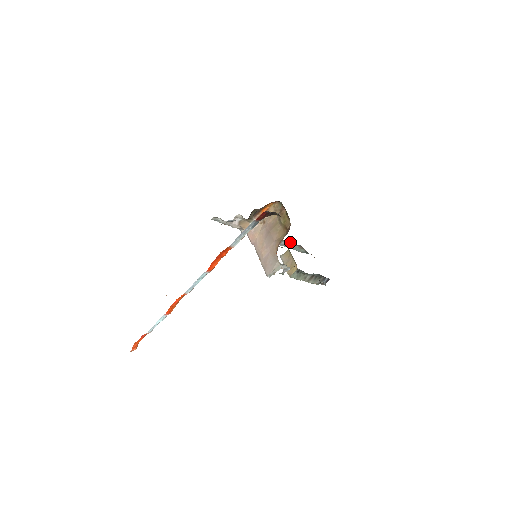
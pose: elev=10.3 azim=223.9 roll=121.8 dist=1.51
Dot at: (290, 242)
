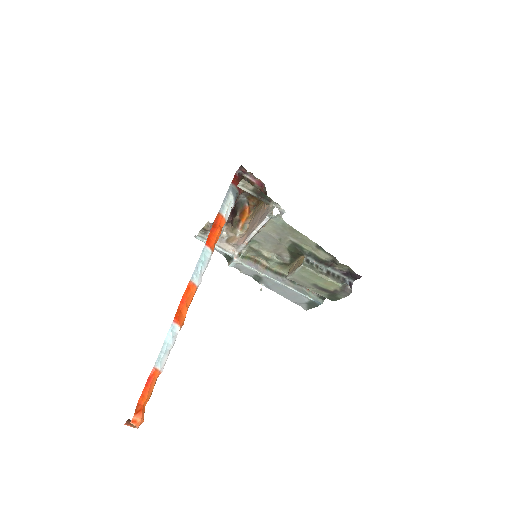
Dot at: occluded
